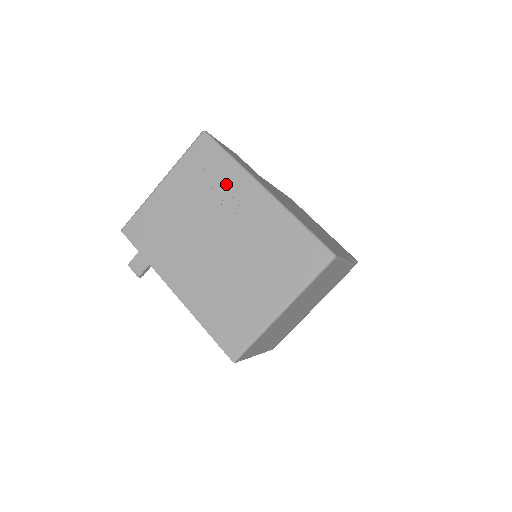
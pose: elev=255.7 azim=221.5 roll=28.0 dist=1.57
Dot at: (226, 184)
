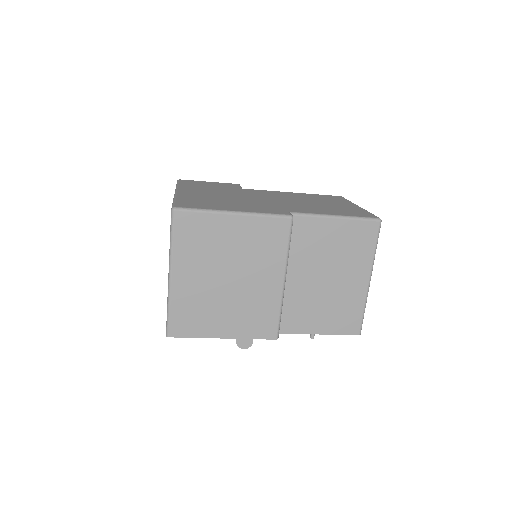
Dot at: occluded
